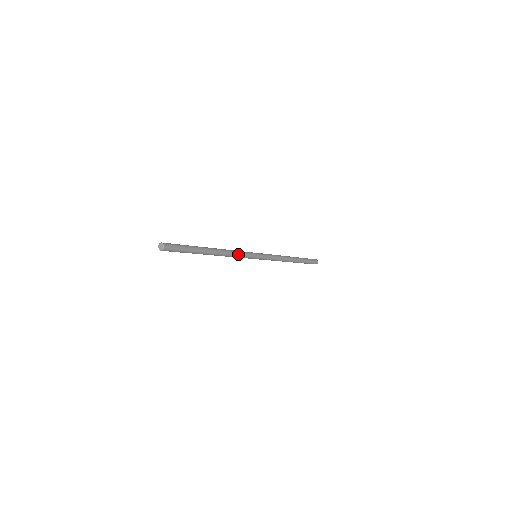
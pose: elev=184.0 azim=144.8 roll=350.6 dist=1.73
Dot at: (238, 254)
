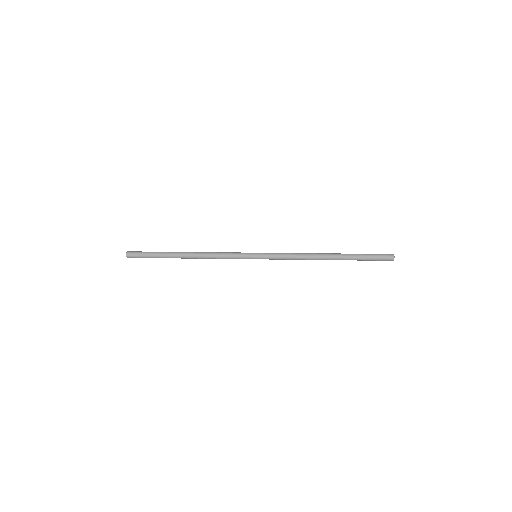
Dot at: (221, 254)
